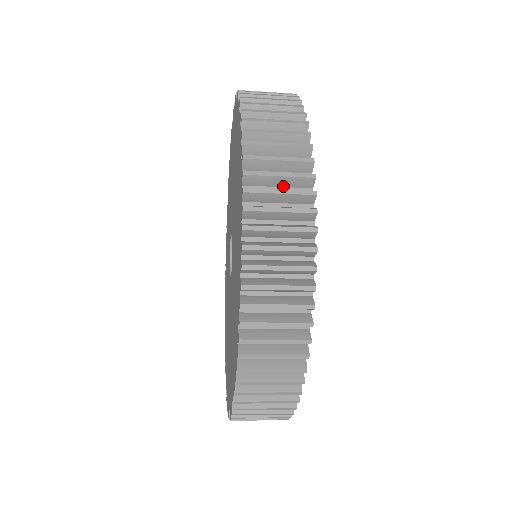
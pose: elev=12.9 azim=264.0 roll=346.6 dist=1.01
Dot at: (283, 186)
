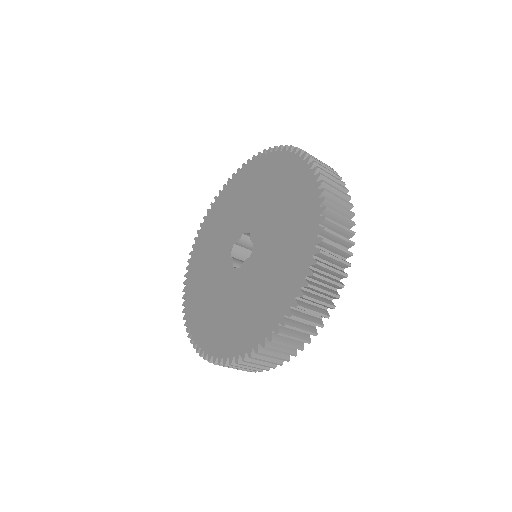
Dot at: occluded
